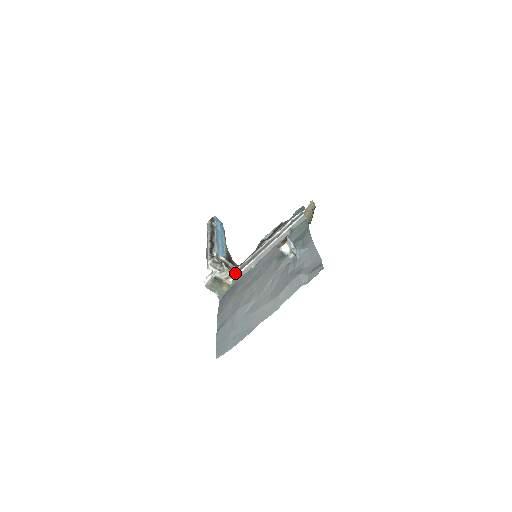
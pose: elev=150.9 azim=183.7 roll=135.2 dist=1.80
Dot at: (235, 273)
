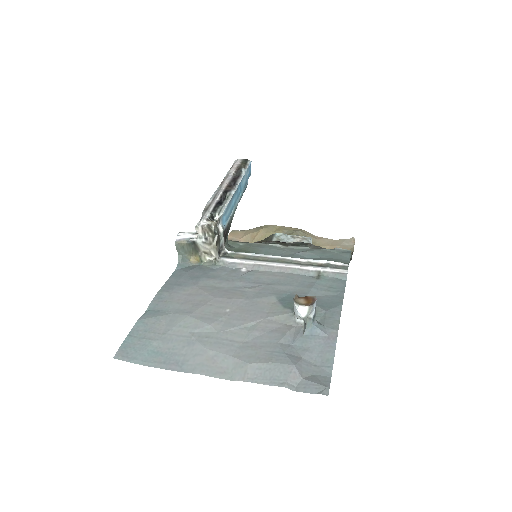
Dot at: (219, 255)
